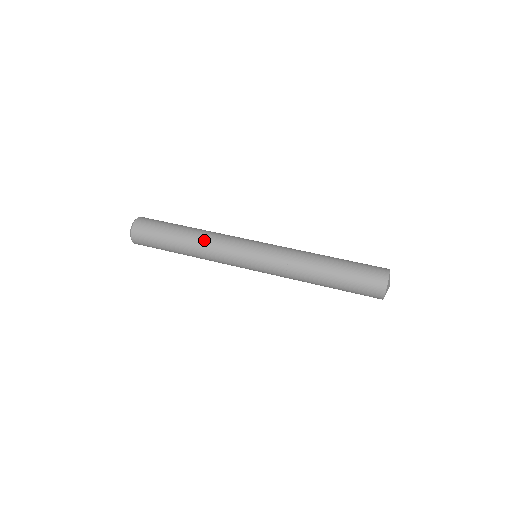
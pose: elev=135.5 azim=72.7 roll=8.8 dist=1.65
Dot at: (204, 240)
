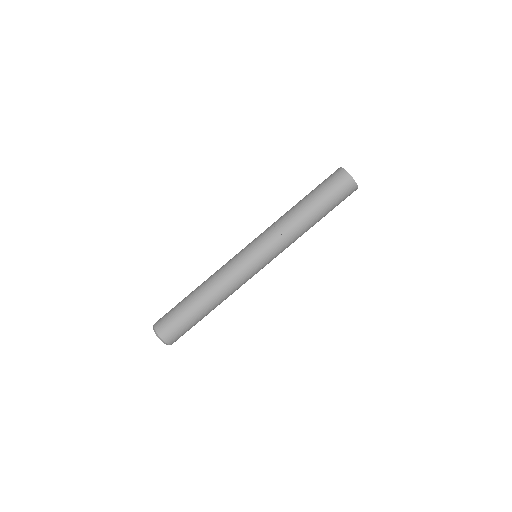
Dot at: occluded
